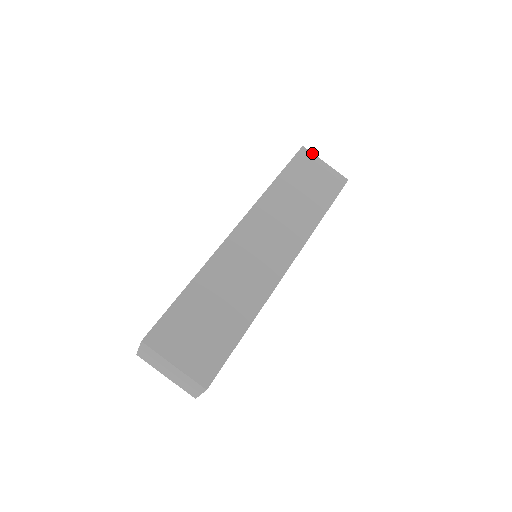
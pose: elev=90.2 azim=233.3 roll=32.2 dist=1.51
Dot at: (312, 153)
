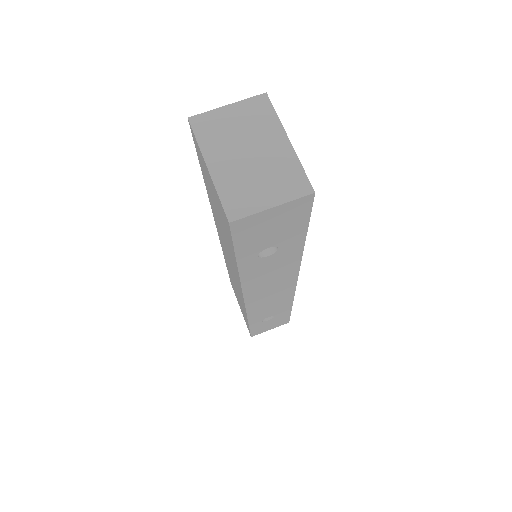
Dot at: occluded
